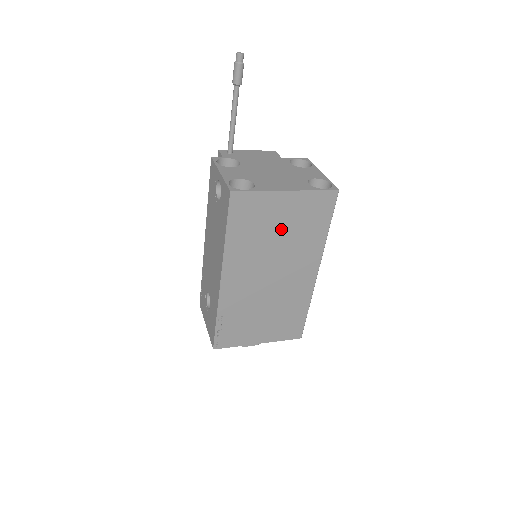
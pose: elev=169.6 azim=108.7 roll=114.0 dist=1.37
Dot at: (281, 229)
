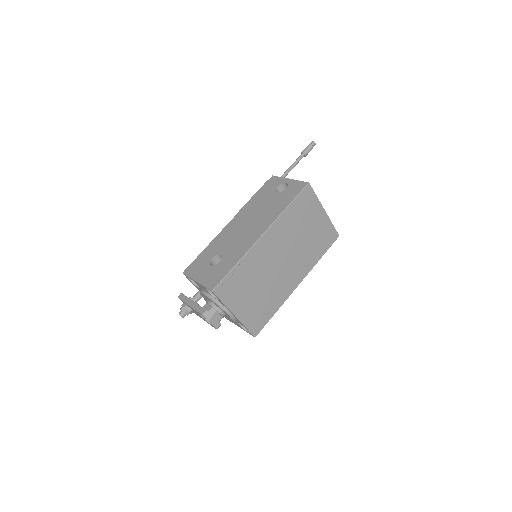
Dot at: (307, 232)
